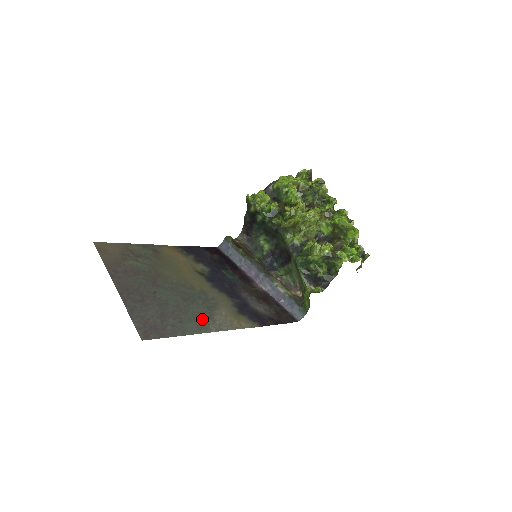
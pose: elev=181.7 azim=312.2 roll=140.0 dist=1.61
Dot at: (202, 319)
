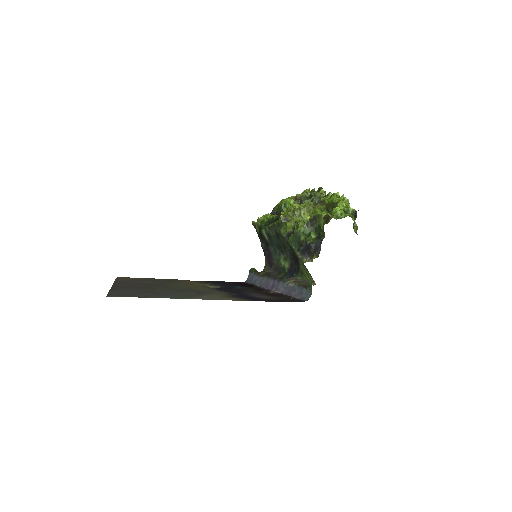
Dot at: (183, 296)
